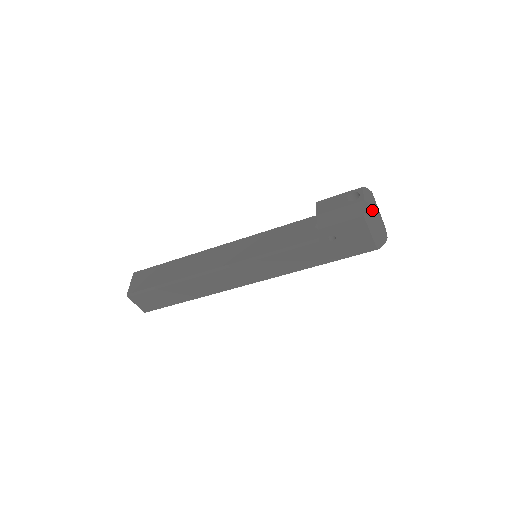
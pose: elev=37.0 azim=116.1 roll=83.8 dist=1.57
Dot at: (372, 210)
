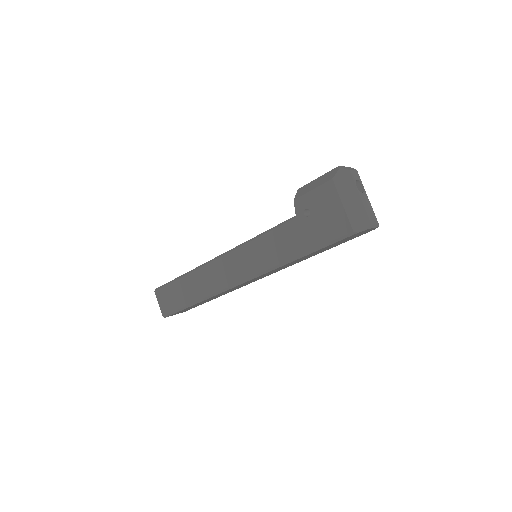
Dot at: (346, 179)
